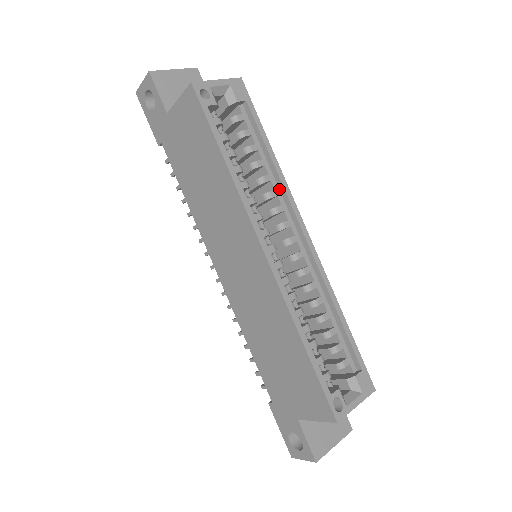
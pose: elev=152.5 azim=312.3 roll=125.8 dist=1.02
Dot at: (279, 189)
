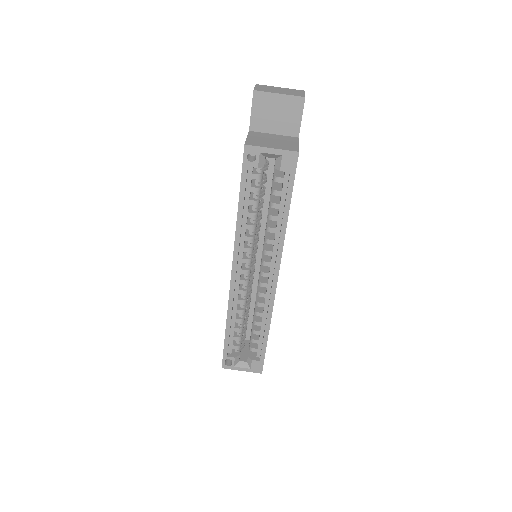
Dot at: (279, 241)
